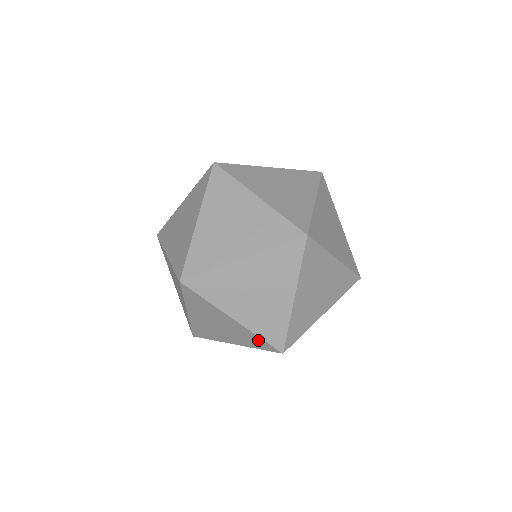
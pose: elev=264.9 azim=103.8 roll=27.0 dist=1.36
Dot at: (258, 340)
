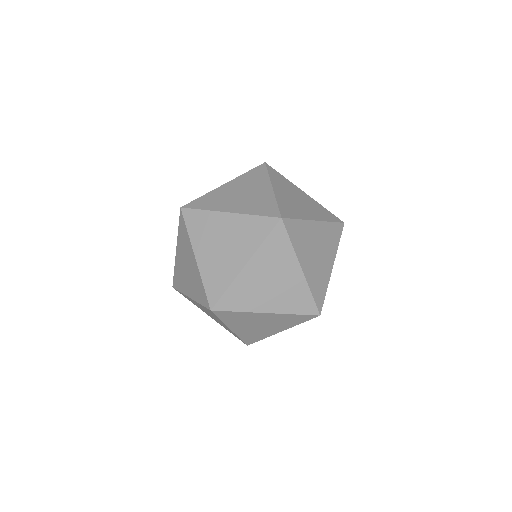
Dot at: (295, 317)
